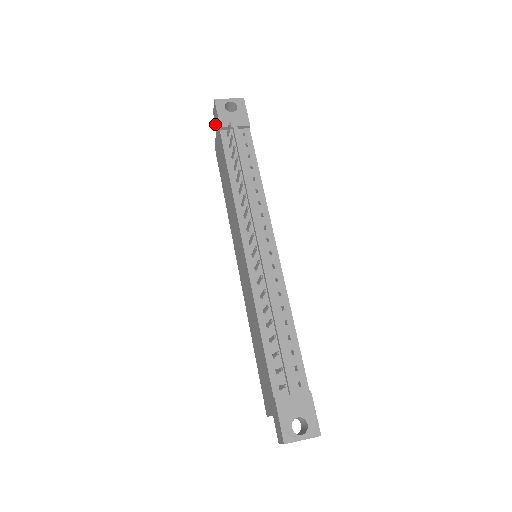
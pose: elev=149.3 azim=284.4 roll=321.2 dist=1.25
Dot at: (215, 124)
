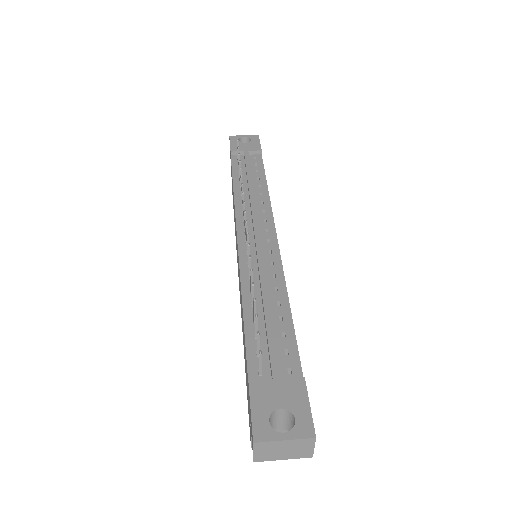
Dot at: occluded
